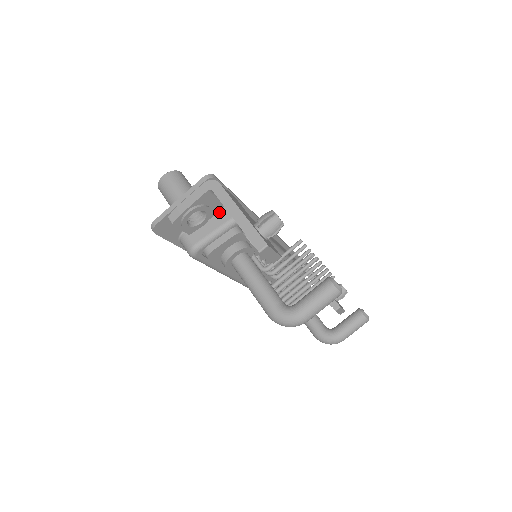
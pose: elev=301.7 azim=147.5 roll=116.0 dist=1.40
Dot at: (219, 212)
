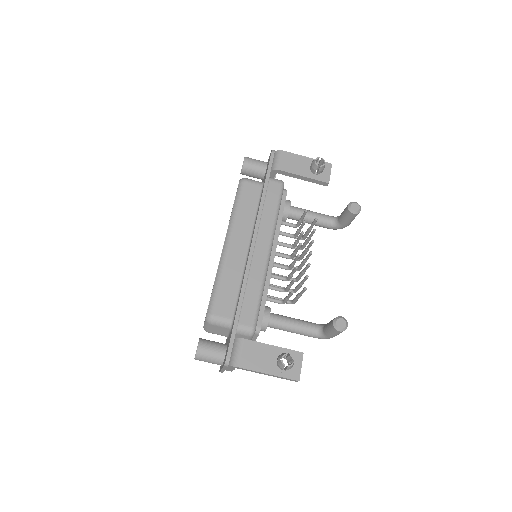
Dot at: (238, 337)
